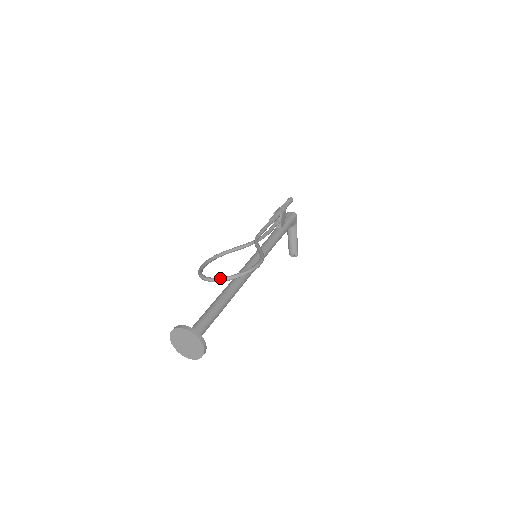
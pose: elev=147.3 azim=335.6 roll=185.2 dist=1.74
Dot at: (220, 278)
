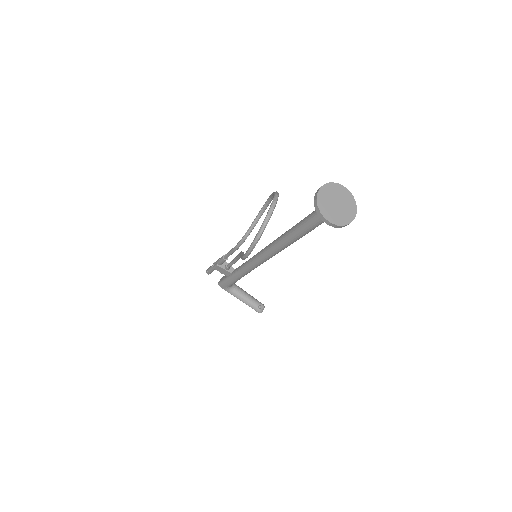
Dot at: (273, 199)
